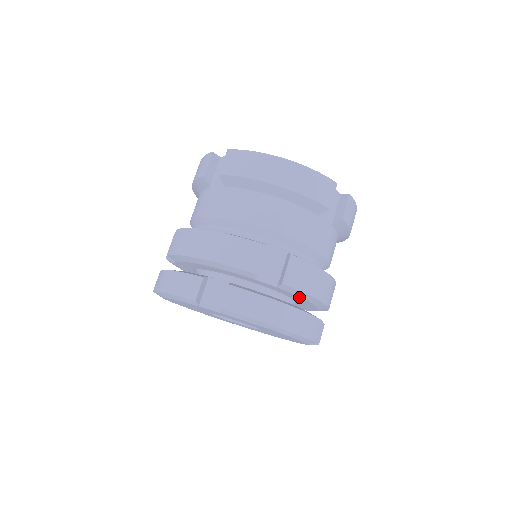
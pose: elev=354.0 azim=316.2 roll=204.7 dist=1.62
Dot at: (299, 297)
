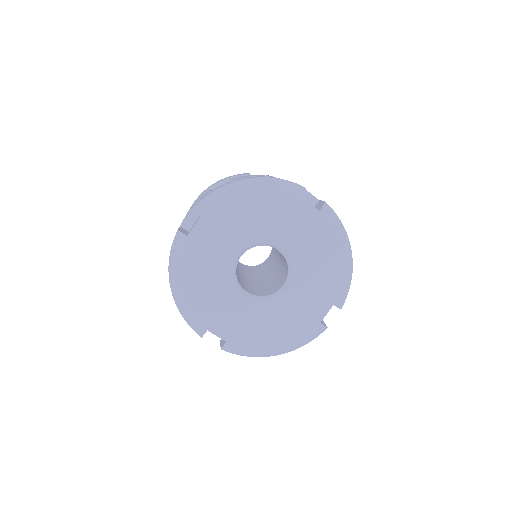
Dot at: occluded
